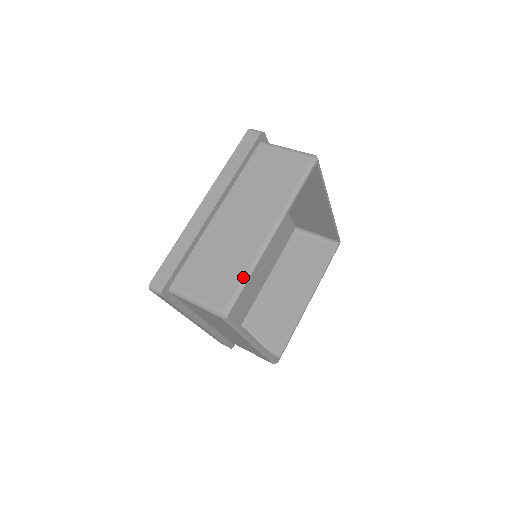
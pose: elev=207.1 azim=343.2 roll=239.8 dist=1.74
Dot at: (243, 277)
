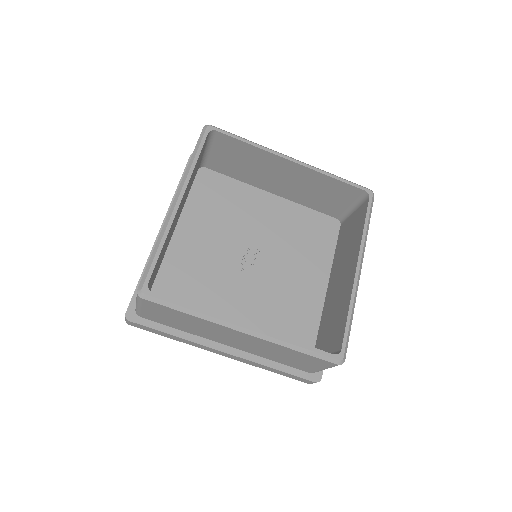
Dot at: (152, 252)
